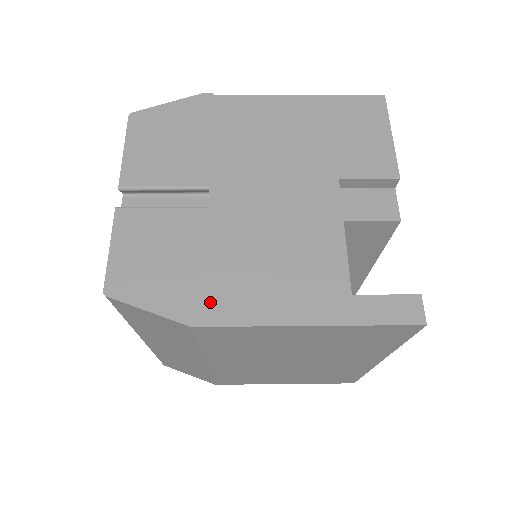
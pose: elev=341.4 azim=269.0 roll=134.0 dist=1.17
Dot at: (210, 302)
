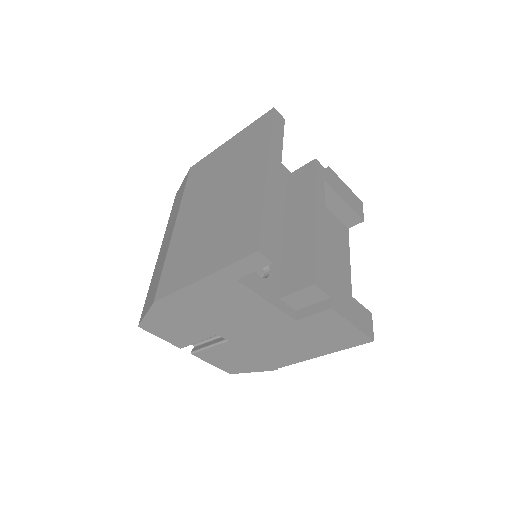
Dot at: occluded
